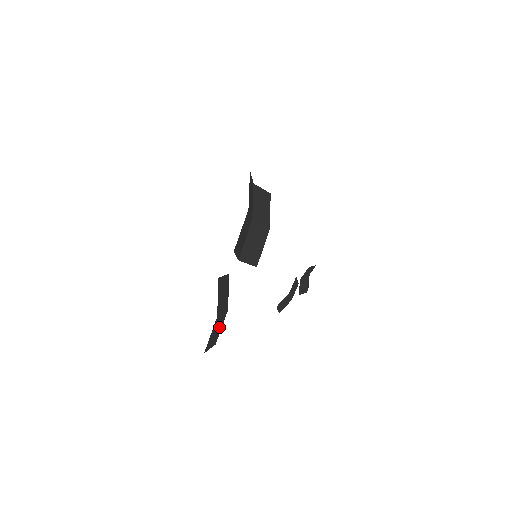
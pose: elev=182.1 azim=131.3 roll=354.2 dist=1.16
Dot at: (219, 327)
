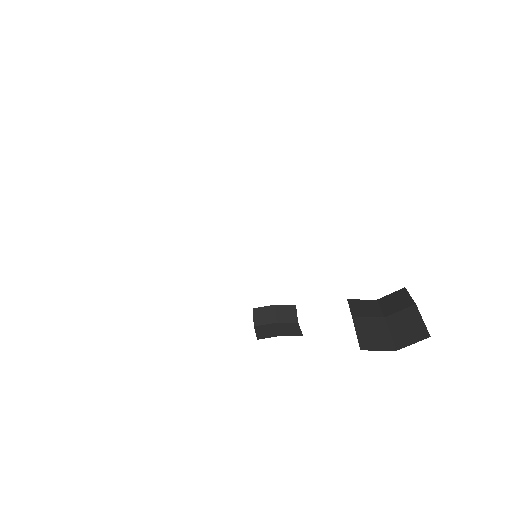
Dot at: occluded
